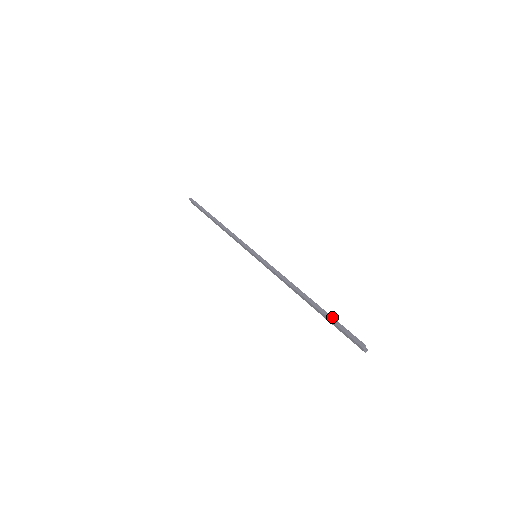
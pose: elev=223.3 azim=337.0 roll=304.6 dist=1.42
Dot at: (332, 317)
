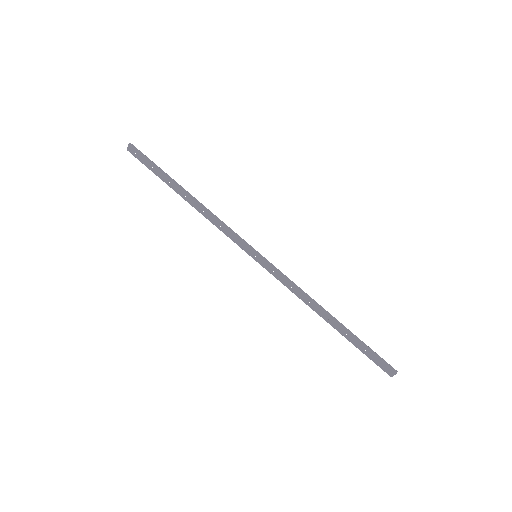
Dot at: (362, 341)
